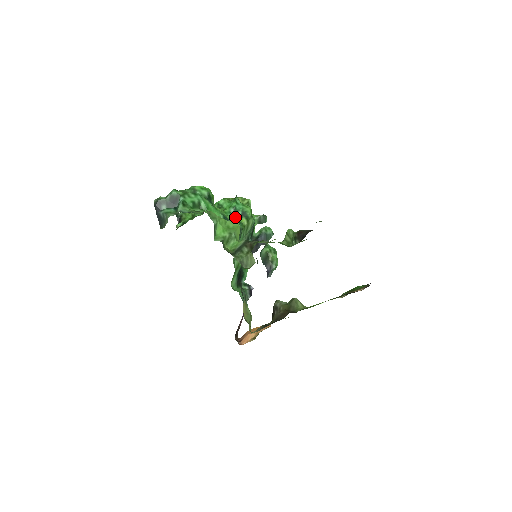
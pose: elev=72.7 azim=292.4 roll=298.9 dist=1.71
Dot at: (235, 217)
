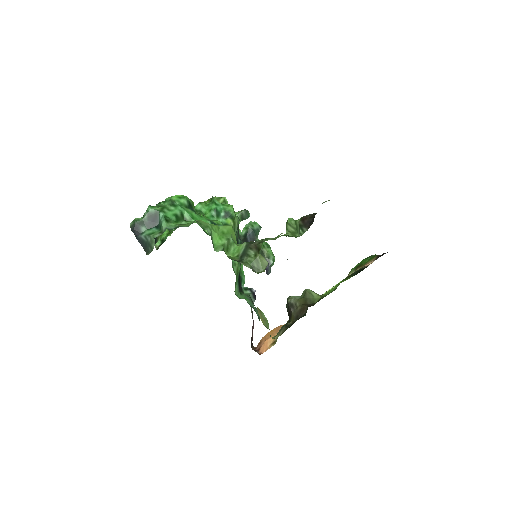
Dot at: (219, 220)
